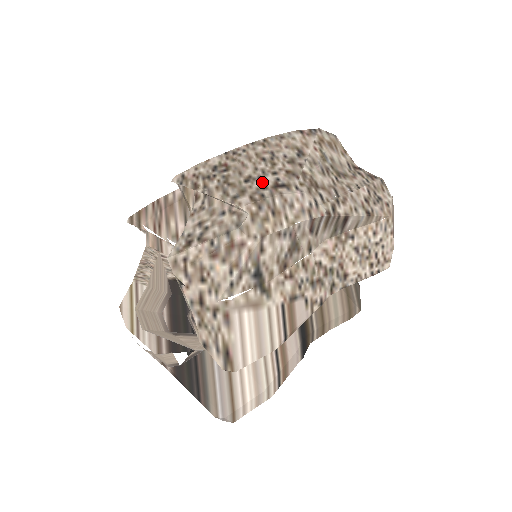
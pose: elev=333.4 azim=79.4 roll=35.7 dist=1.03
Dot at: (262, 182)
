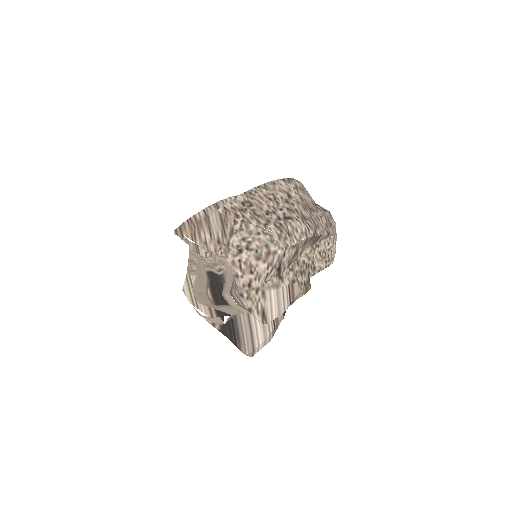
Dot at: (277, 215)
